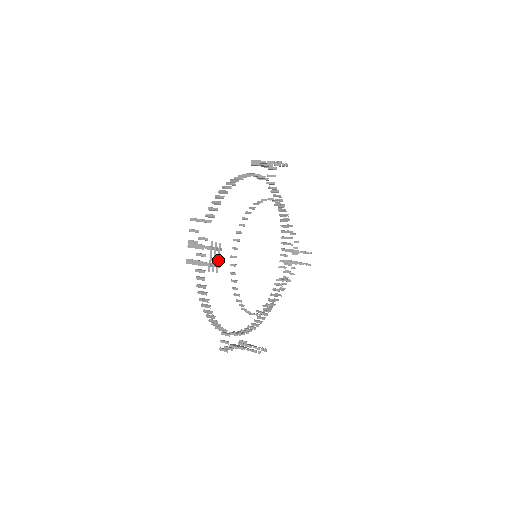
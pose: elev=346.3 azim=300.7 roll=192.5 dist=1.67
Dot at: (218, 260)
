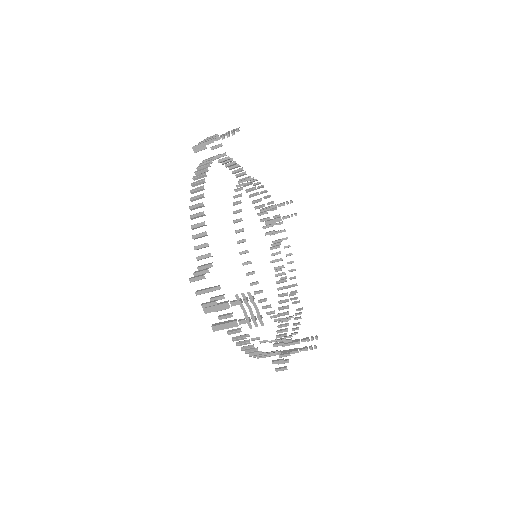
Dot at: occluded
